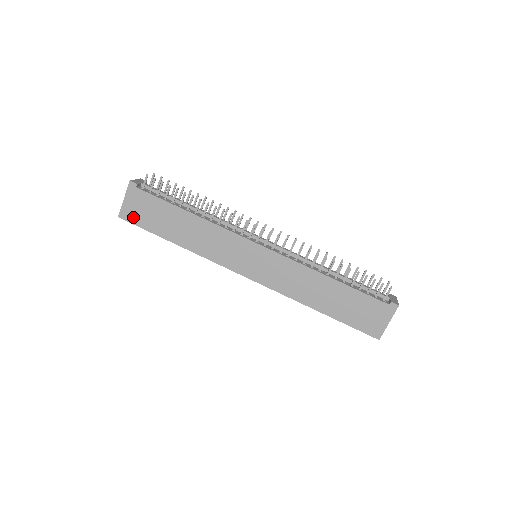
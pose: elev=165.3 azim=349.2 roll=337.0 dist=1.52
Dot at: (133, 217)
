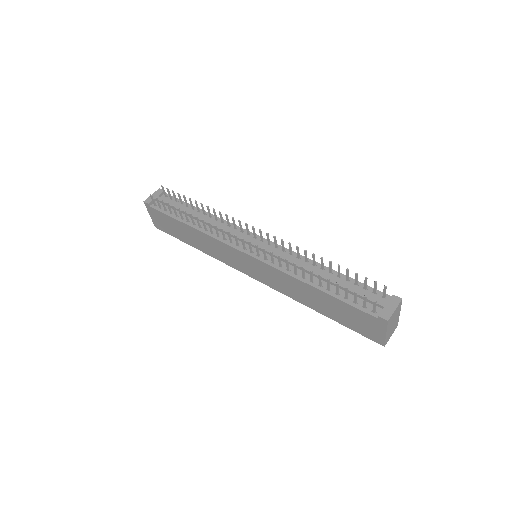
Dot at: (162, 227)
